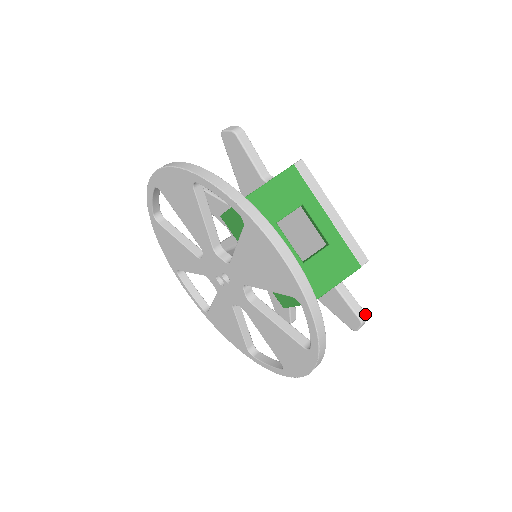
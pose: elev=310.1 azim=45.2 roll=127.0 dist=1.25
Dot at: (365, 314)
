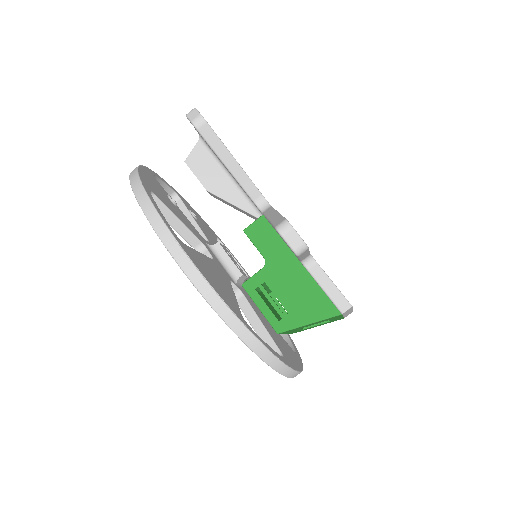
Dot at: occluded
